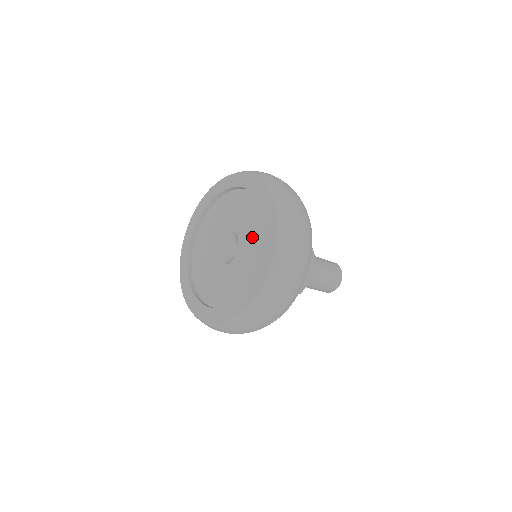
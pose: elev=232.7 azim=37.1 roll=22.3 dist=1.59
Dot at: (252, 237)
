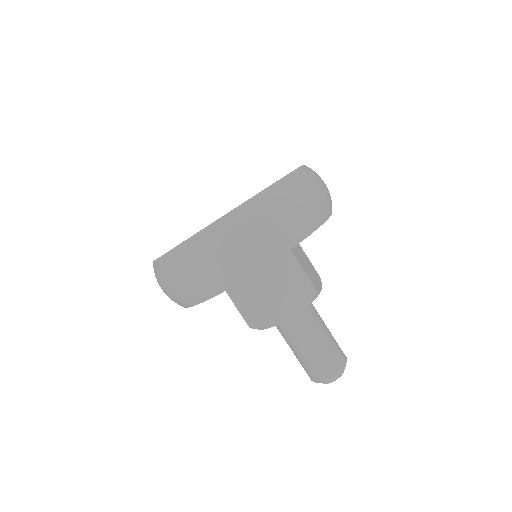
Dot at: occluded
